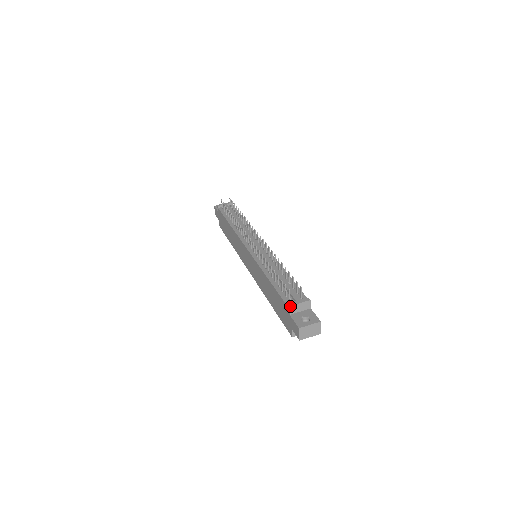
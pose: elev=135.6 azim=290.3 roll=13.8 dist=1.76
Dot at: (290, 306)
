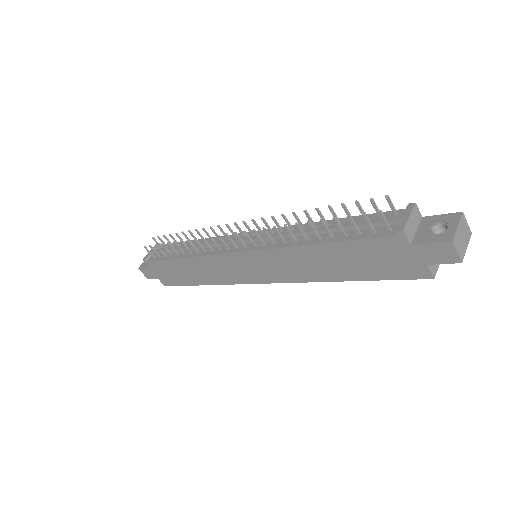
Dot at: (403, 229)
